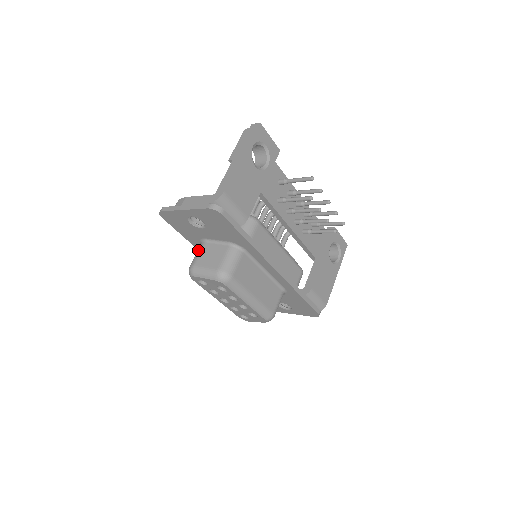
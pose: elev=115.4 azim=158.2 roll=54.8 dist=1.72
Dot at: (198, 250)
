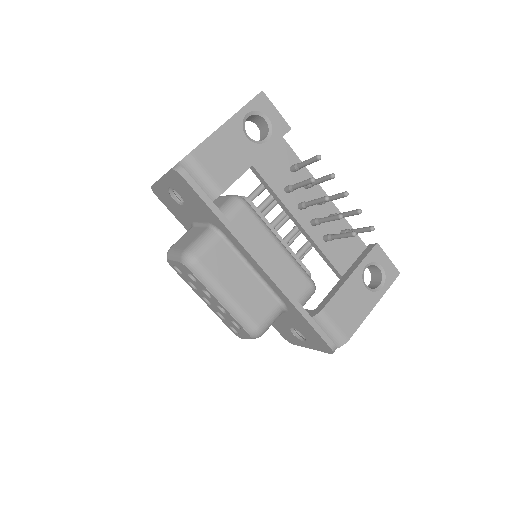
Dot at: (184, 234)
